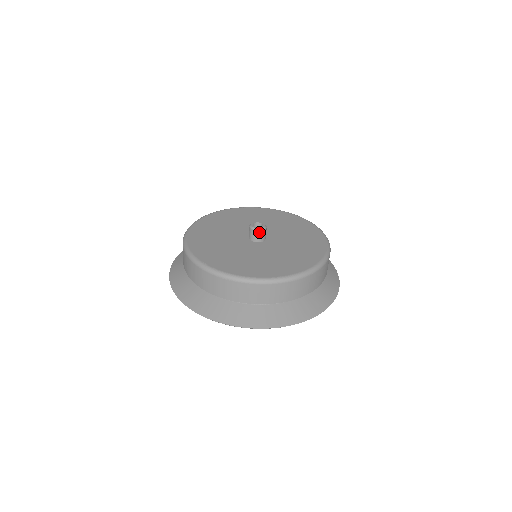
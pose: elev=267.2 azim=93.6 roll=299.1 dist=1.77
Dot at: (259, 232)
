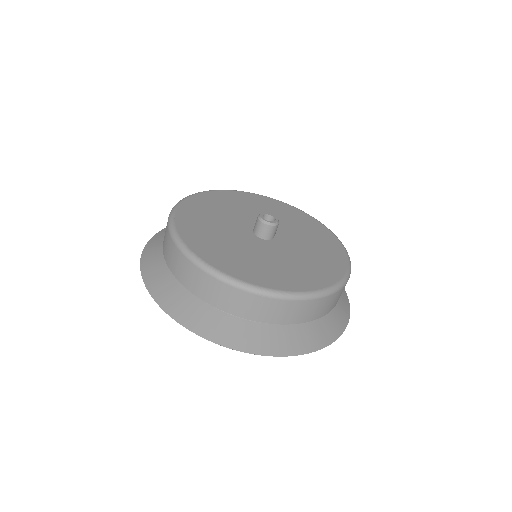
Dot at: (262, 225)
